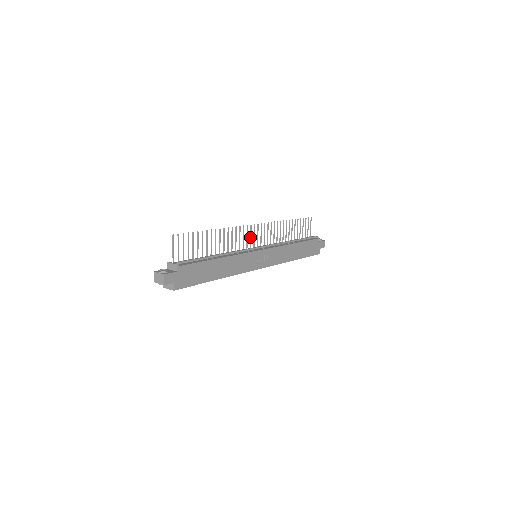
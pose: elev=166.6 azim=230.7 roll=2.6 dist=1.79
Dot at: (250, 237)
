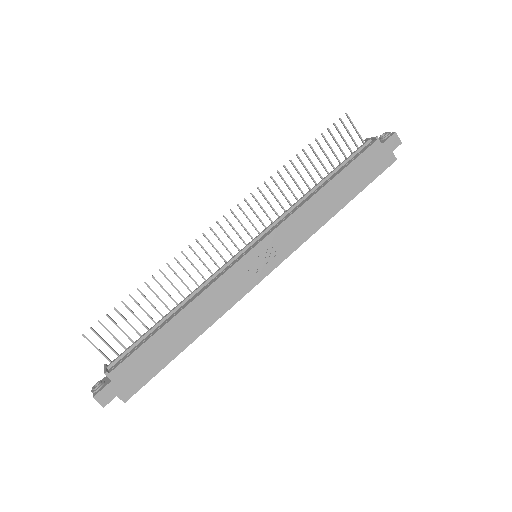
Dot at: occluded
